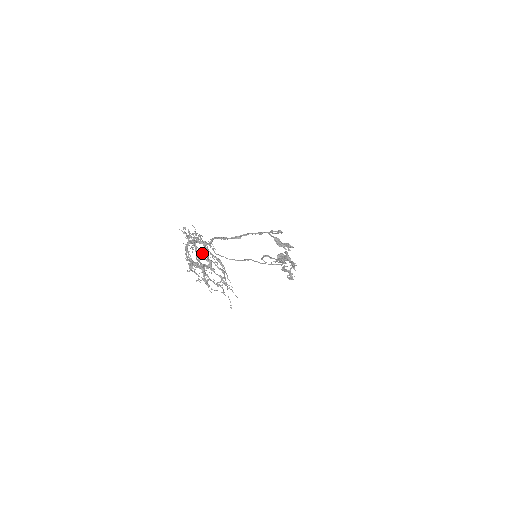
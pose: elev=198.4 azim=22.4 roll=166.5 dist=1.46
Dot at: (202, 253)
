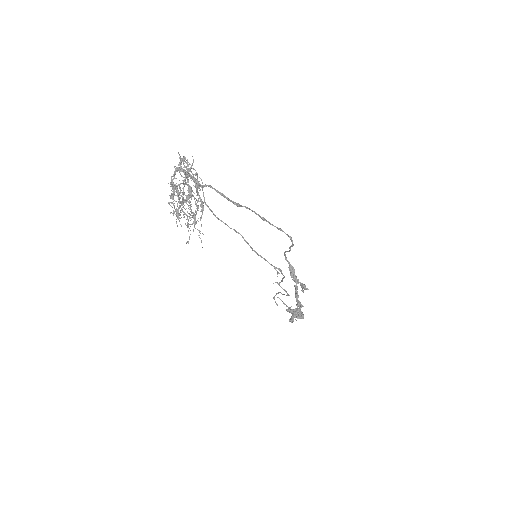
Dot at: (188, 185)
